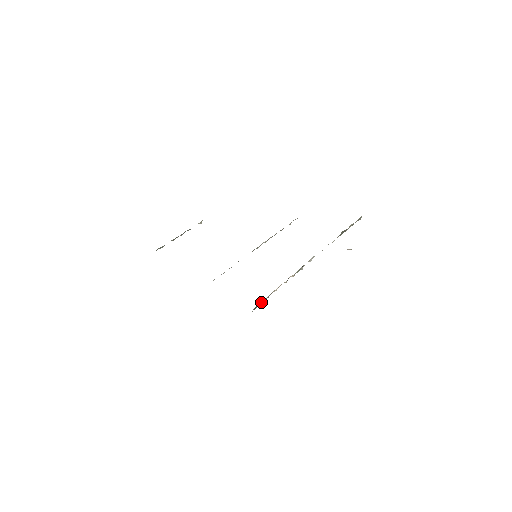
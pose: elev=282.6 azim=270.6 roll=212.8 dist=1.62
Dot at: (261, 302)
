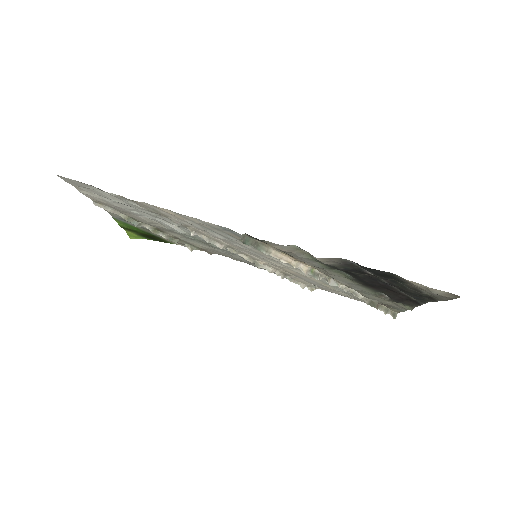
Dot at: (256, 241)
